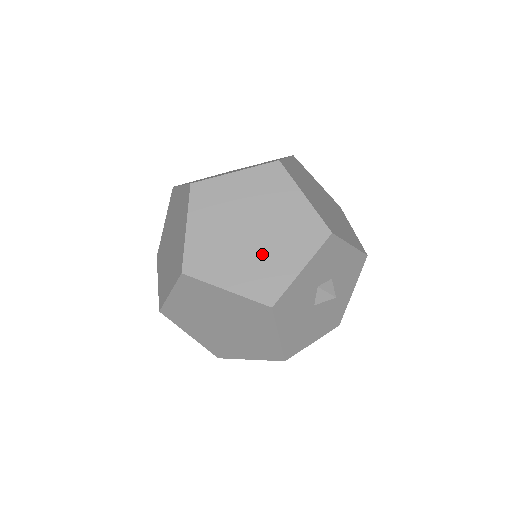
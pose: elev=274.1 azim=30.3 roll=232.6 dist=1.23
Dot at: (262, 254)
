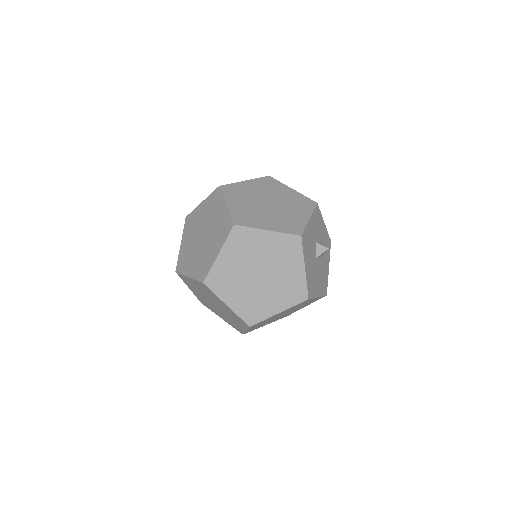
Dot at: (282, 213)
